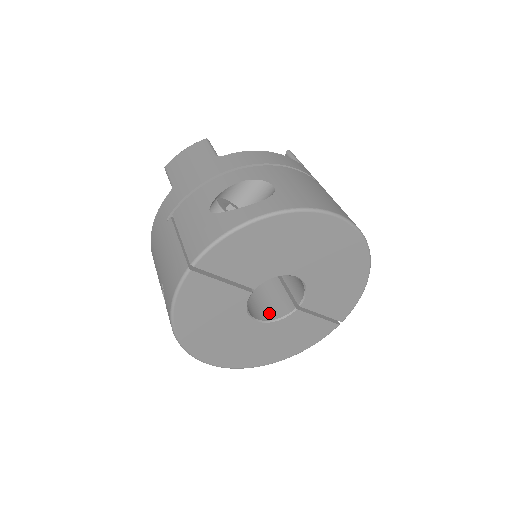
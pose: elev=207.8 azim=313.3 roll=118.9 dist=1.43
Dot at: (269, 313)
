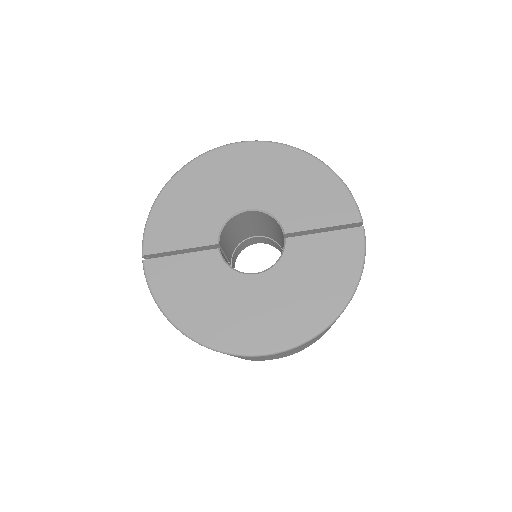
Dot at: occluded
